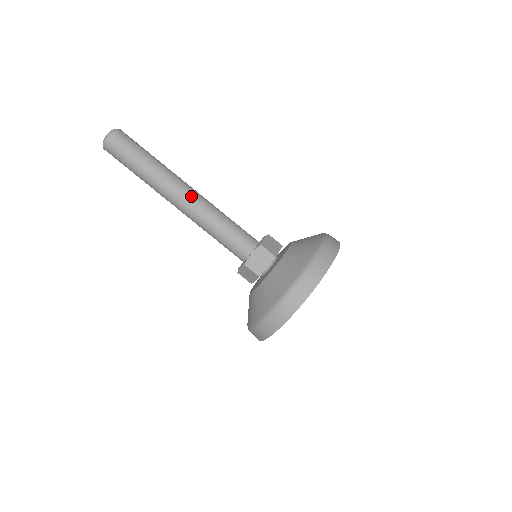
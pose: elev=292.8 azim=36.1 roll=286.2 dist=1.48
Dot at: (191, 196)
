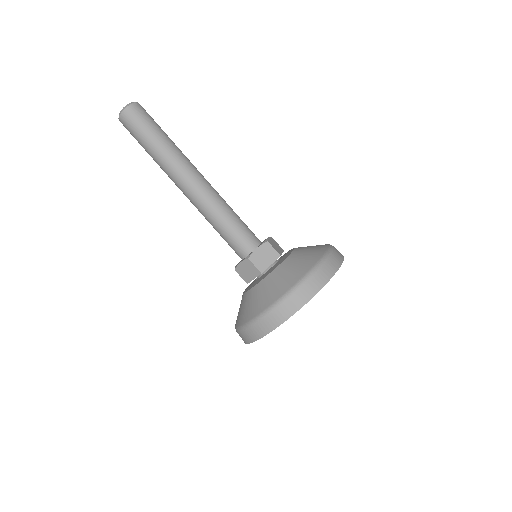
Dot at: (192, 190)
